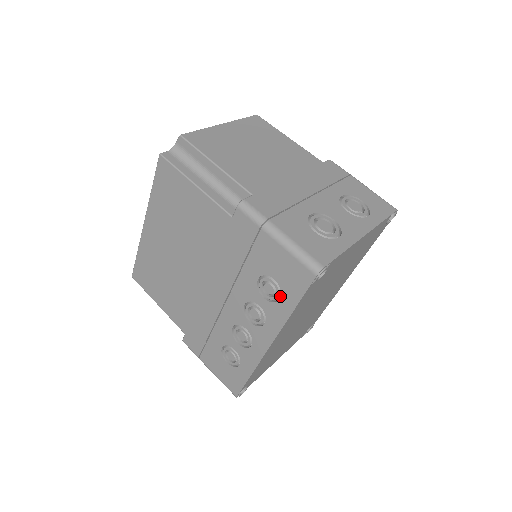
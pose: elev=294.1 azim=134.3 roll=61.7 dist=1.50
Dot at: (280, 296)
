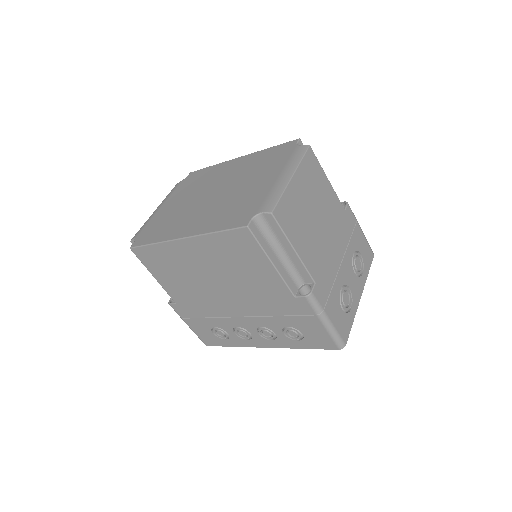
Dot at: (298, 339)
